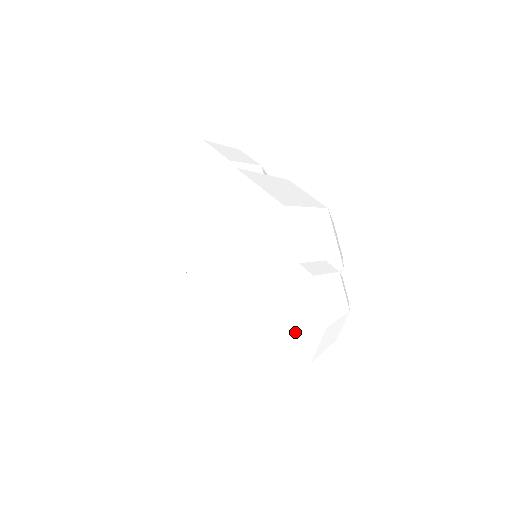
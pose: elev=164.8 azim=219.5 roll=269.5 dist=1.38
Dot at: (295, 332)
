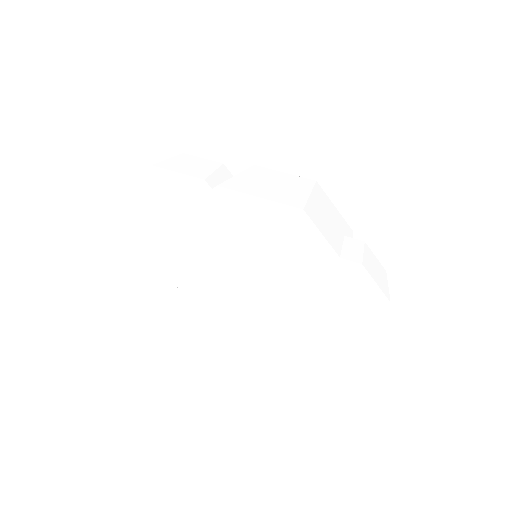
Dot at: (351, 316)
